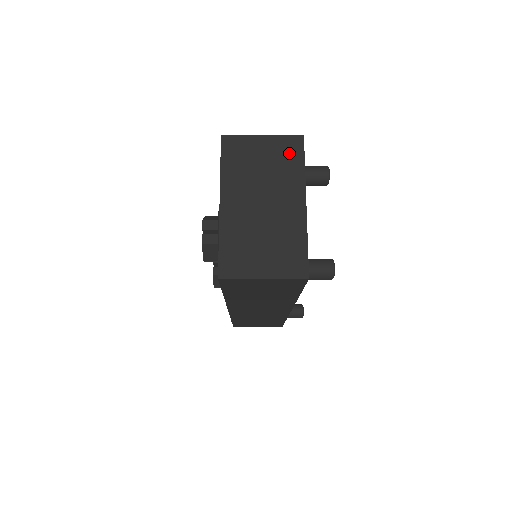
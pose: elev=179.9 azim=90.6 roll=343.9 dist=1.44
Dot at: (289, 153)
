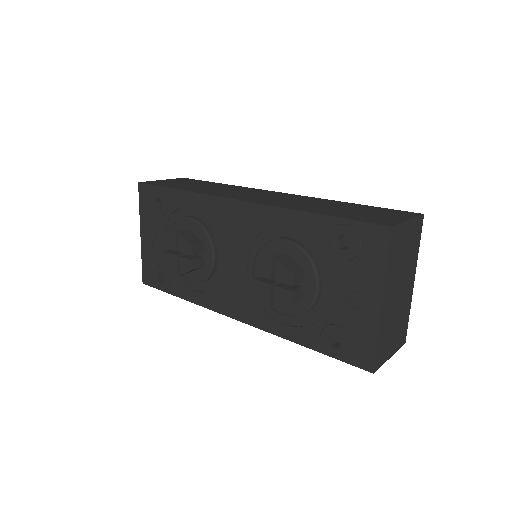
Dot at: (416, 236)
